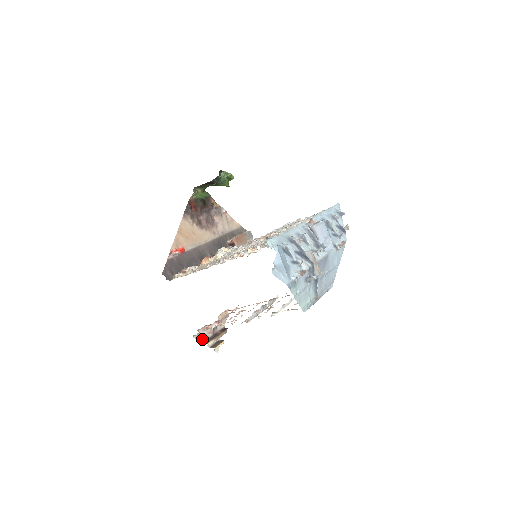
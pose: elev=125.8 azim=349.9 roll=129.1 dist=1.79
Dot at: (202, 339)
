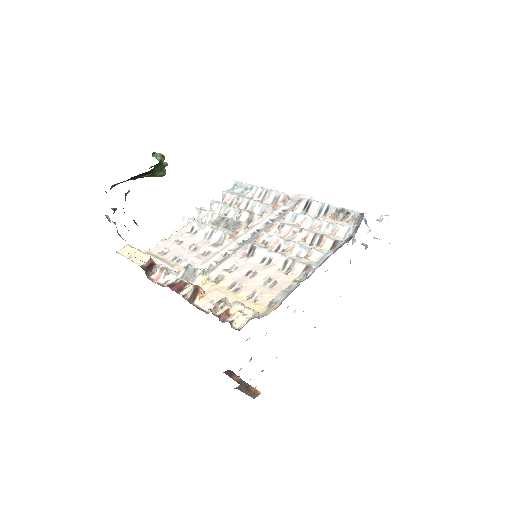
Dot at: occluded
